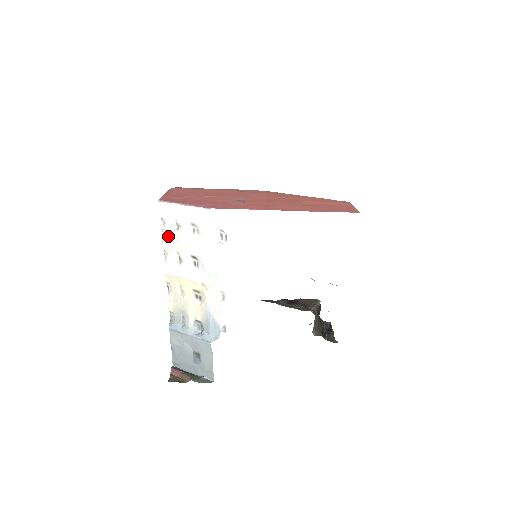
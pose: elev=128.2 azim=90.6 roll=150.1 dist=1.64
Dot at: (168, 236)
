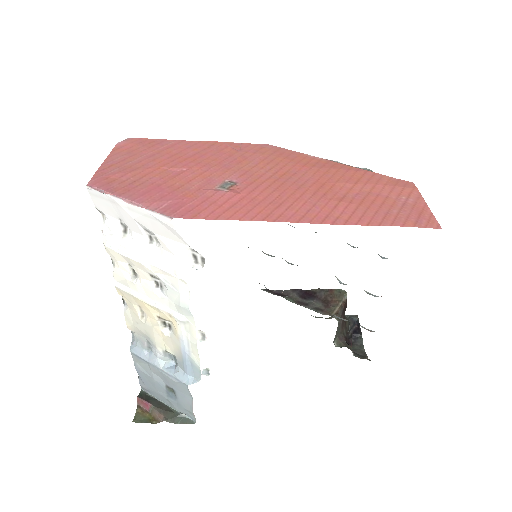
Dot at: (111, 240)
